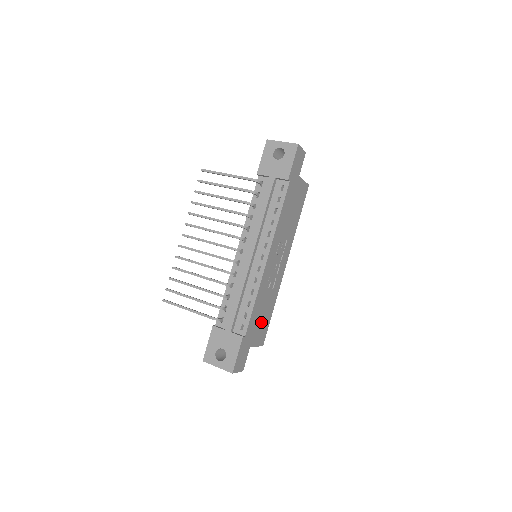
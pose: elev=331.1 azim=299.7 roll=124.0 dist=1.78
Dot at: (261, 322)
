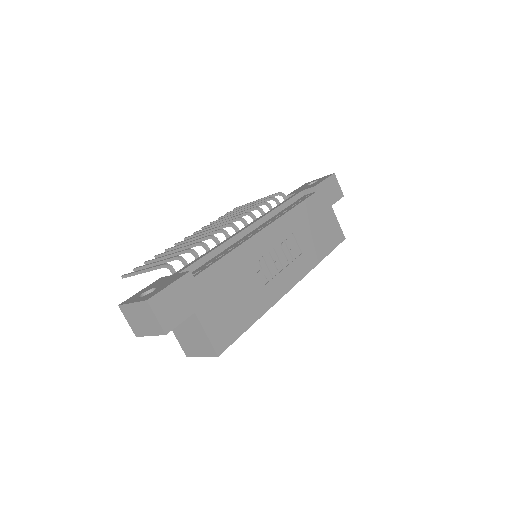
Dot at: (228, 305)
